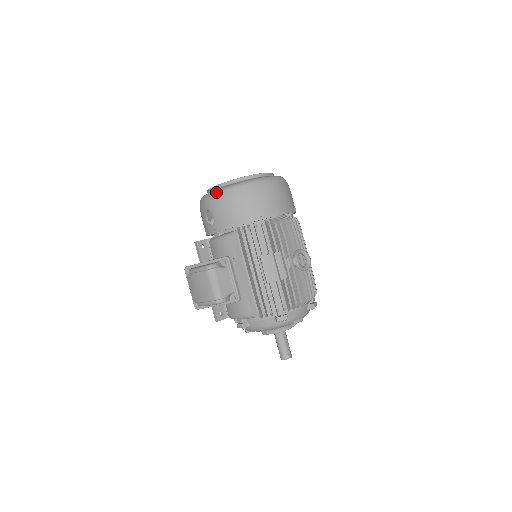
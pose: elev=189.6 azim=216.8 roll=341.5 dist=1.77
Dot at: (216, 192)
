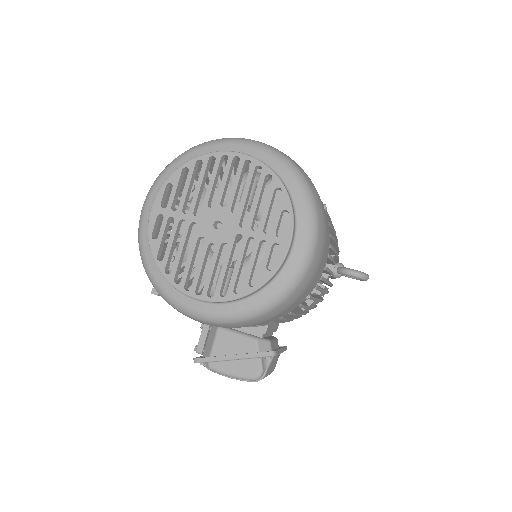
Dot at: (226, 323)
